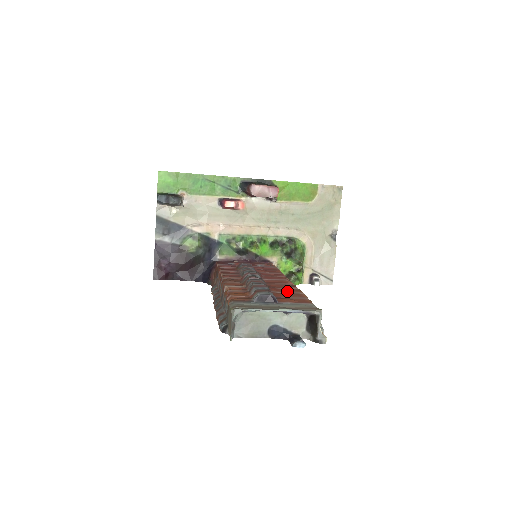
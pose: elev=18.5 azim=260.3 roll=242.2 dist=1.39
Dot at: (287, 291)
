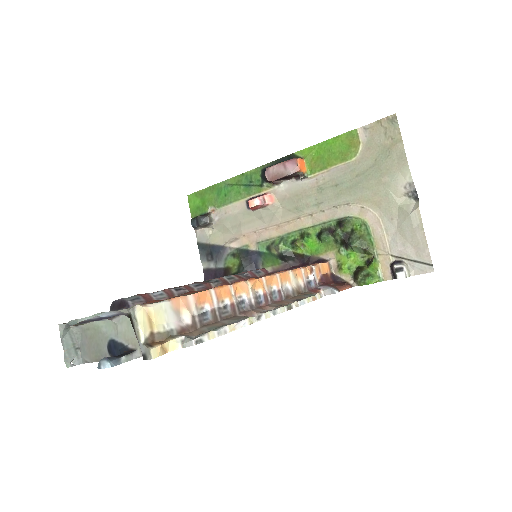
Dot at: occluded
